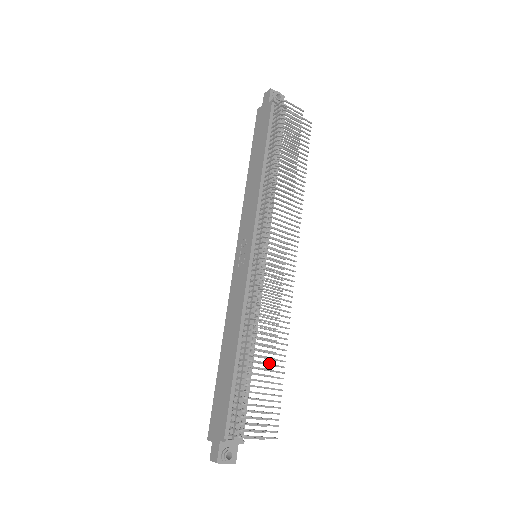
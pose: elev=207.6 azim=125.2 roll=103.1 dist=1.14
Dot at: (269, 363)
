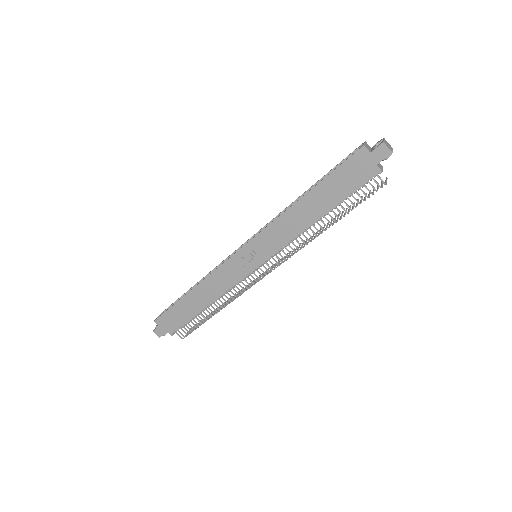
Dot at: occluded
